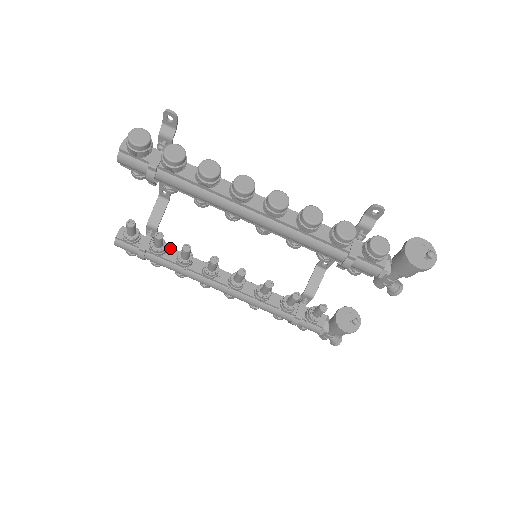
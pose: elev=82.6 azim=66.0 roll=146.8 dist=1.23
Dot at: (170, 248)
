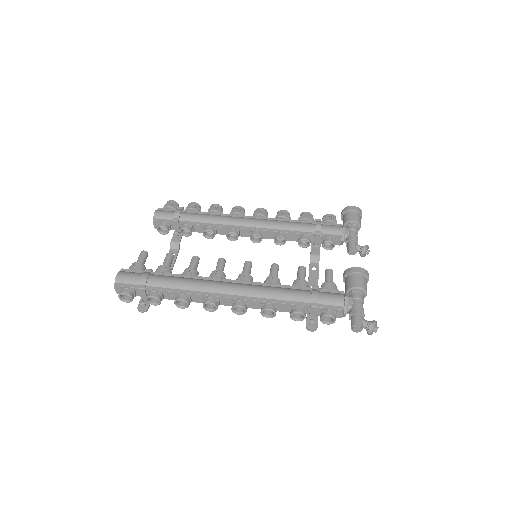
Dot at: occluded
